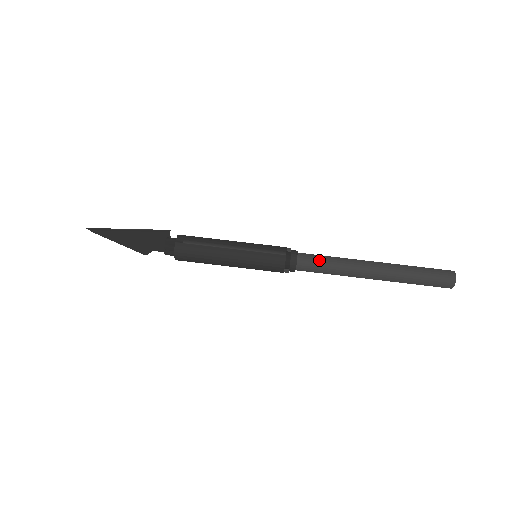
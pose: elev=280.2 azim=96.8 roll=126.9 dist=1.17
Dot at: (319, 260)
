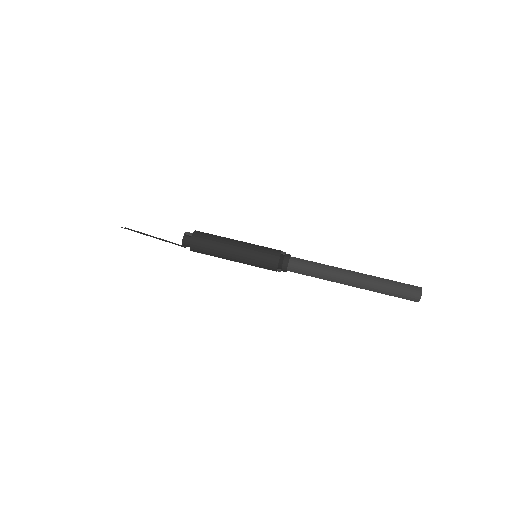
Dot at: occluded
